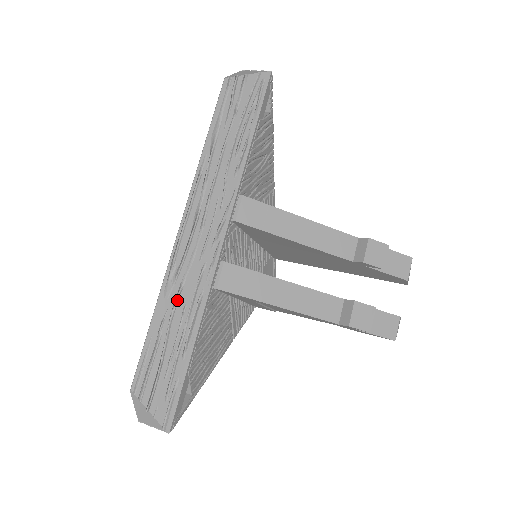
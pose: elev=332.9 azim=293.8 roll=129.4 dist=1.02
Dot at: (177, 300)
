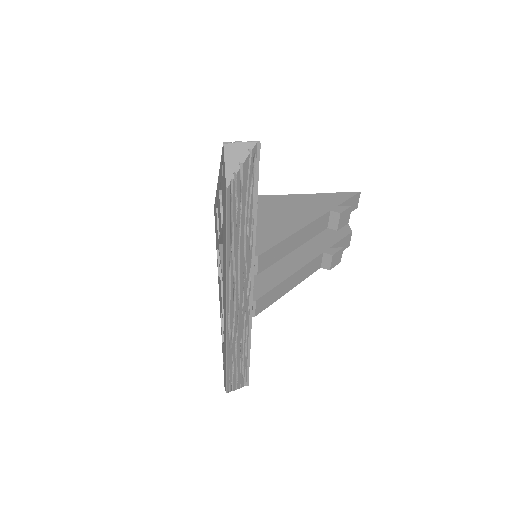
Dot at: (235, 341)
